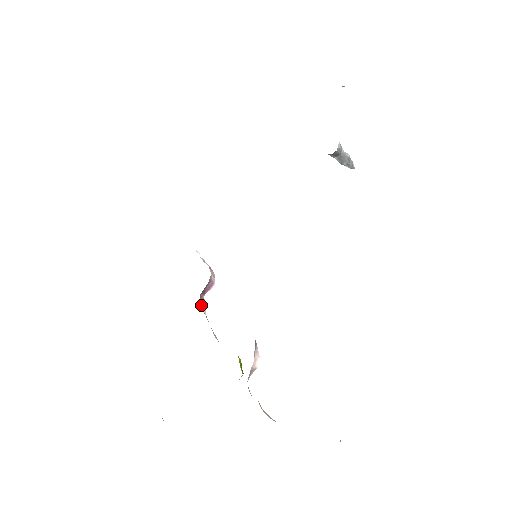
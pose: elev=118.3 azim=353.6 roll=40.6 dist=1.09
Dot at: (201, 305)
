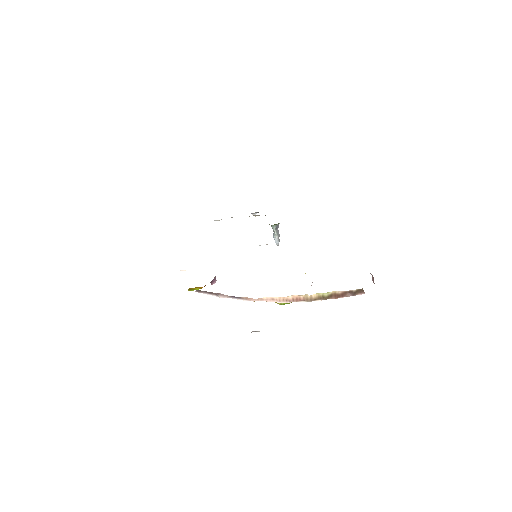
Dot at: occluded
